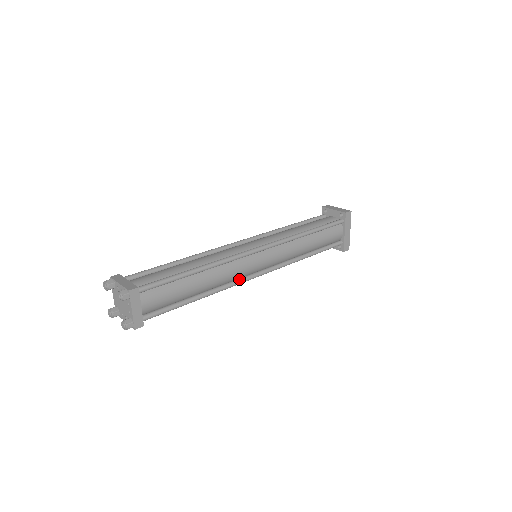
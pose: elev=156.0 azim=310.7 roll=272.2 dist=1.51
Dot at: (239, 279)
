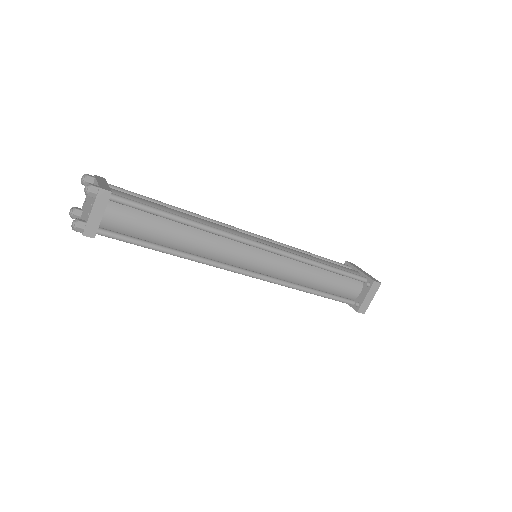
Dot at: (234, 236)
